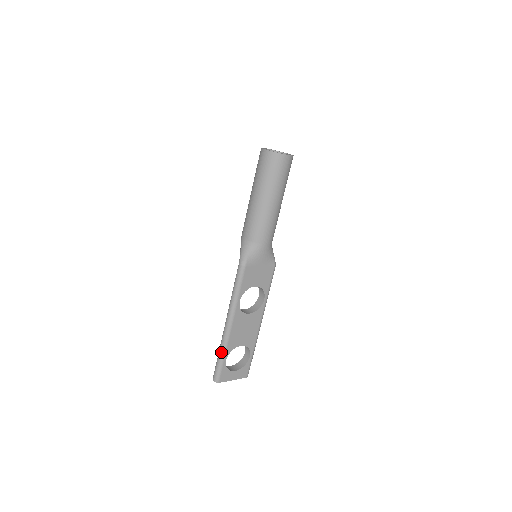
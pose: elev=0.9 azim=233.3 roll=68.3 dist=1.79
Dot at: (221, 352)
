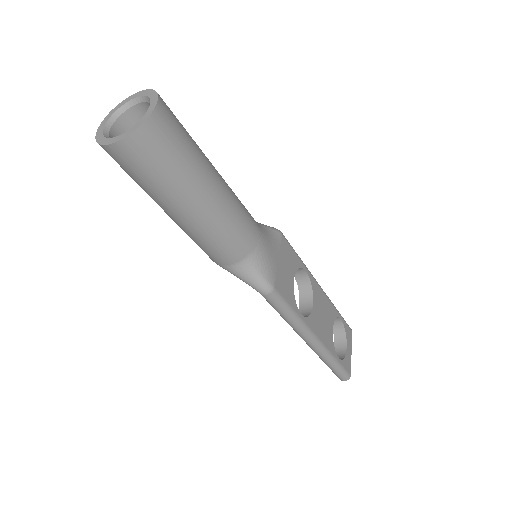
Dot at: (330, 363)
